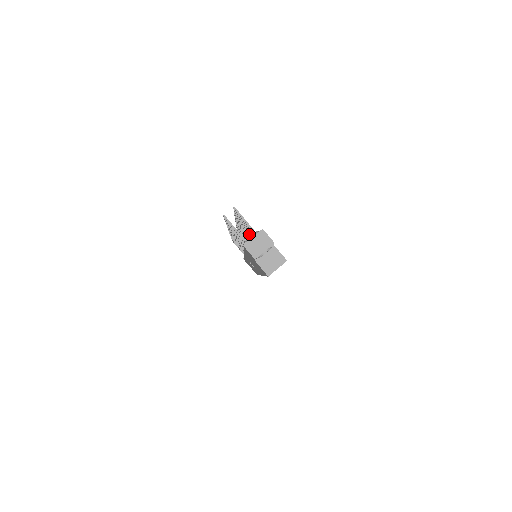
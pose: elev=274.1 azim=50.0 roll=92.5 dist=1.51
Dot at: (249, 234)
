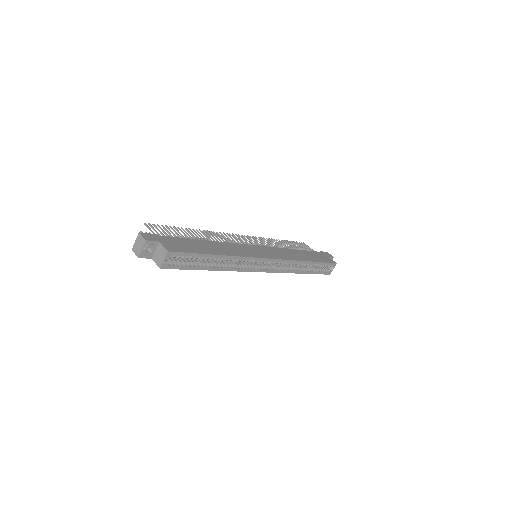
Dot at: occluded
